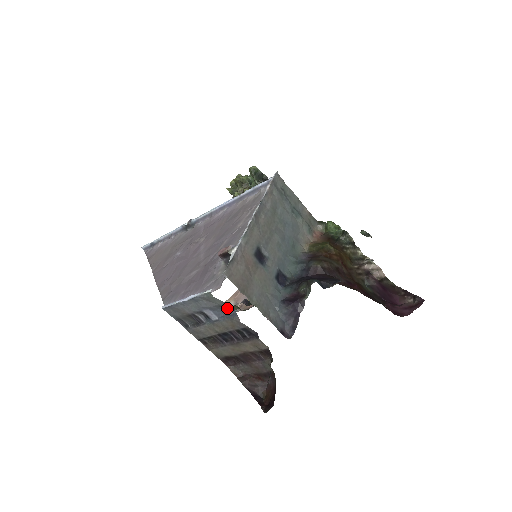
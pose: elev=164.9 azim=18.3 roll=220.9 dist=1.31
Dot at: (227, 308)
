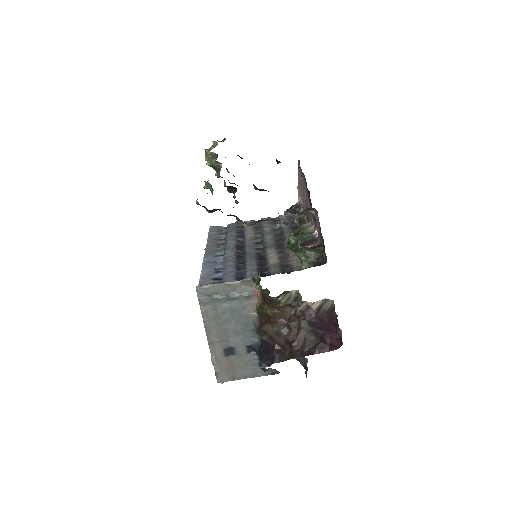
Dot at: occluded
